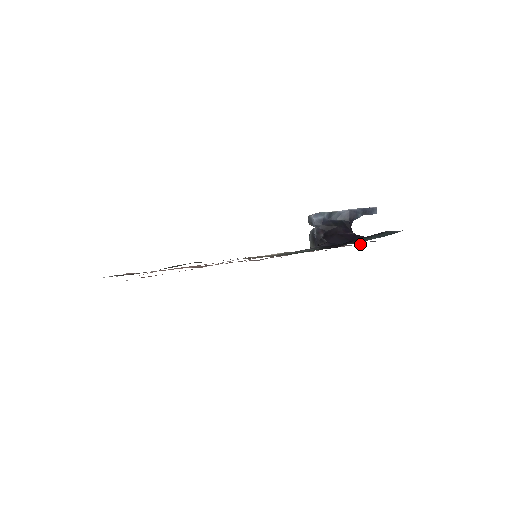
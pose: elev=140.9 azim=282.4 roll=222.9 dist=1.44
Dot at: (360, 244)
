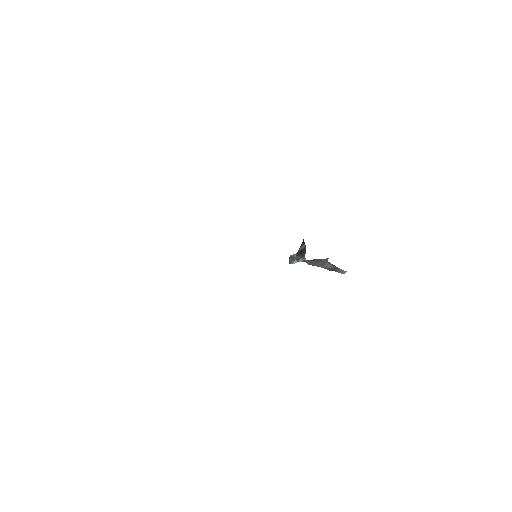
Dot at: occluded
